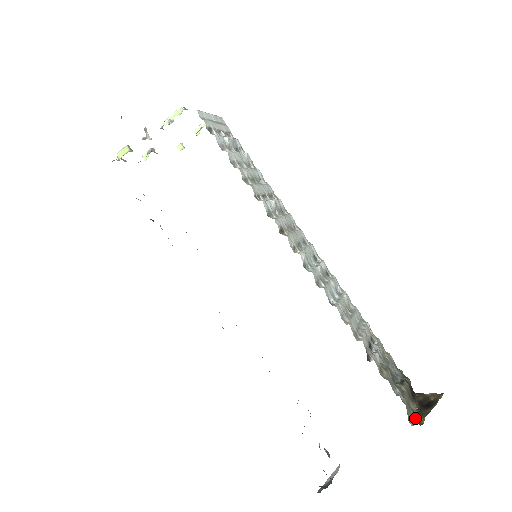
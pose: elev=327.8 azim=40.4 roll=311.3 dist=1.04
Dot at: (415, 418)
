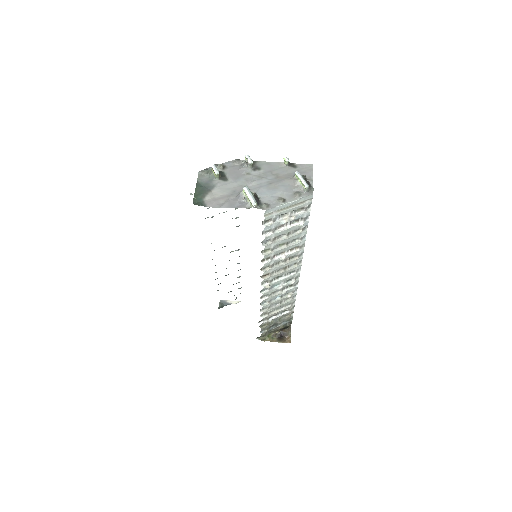
Dot at: (265, 337)
